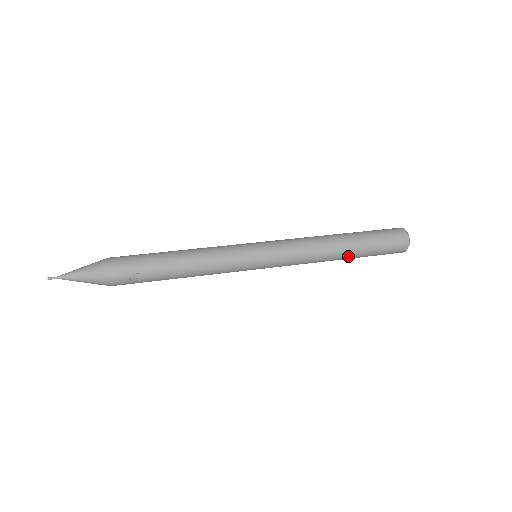
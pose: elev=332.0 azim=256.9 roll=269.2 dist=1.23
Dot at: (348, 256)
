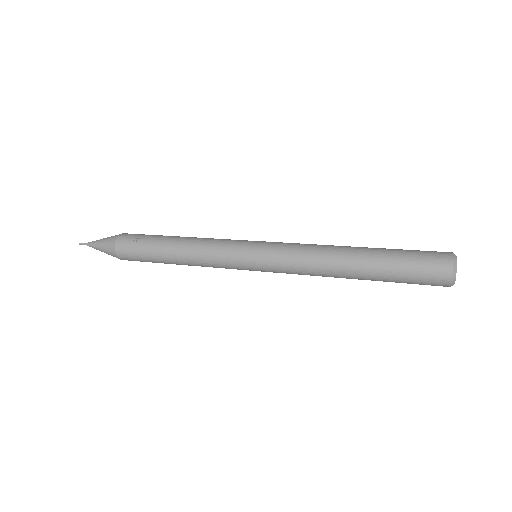
Dot at: (362, 263)
